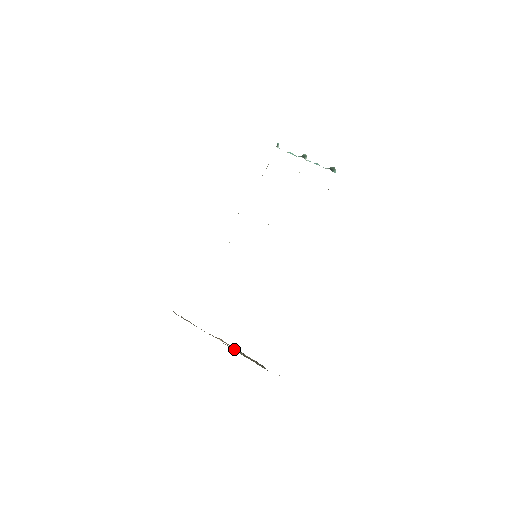
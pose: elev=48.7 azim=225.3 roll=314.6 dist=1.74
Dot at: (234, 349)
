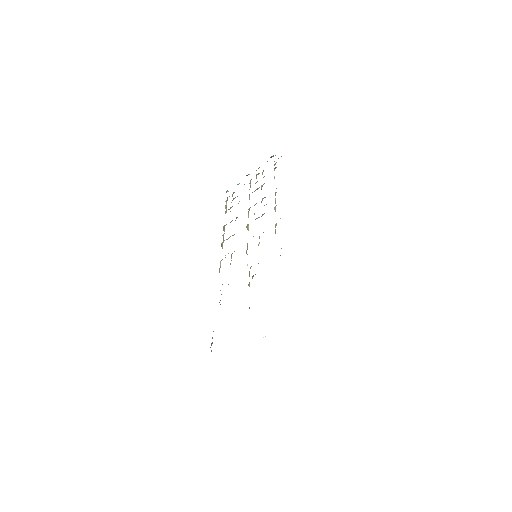
Dot at: occluded
